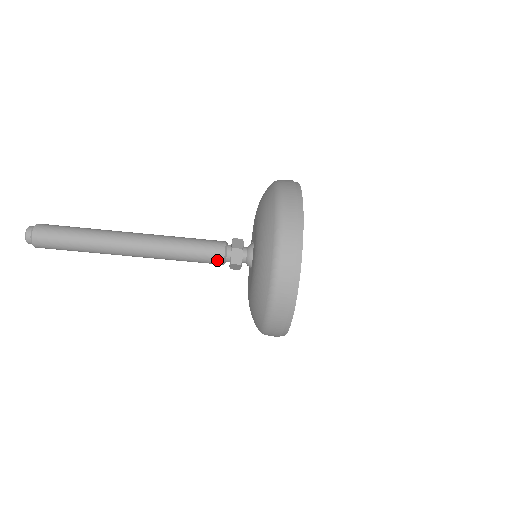
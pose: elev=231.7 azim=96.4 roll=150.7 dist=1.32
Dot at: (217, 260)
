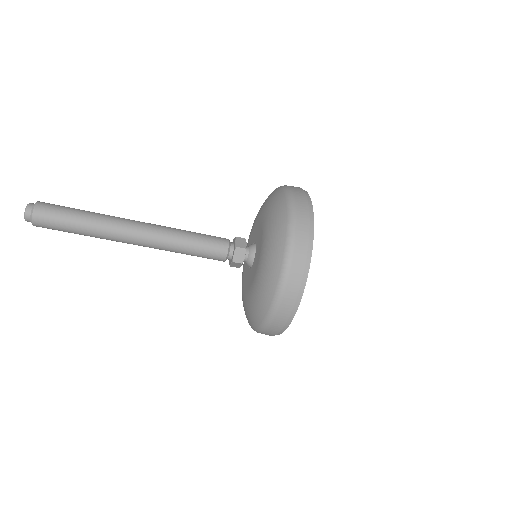
Dot at: (219, 257)
